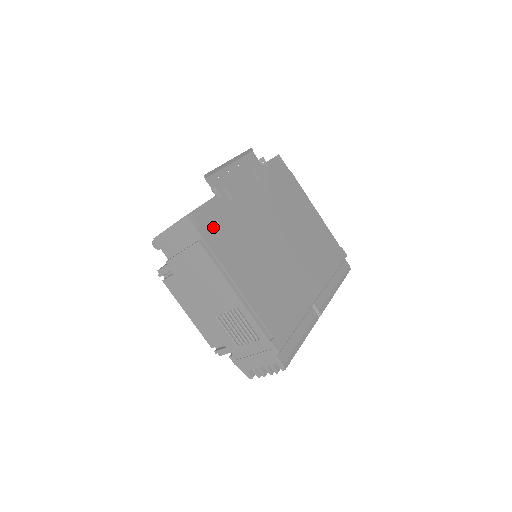
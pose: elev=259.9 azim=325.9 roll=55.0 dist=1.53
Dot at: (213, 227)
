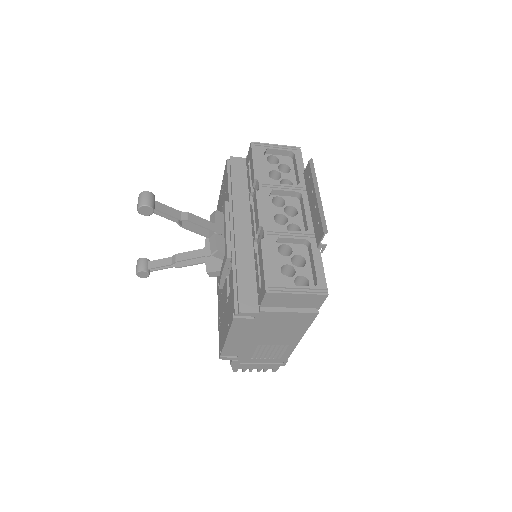
Dot at: occluded
